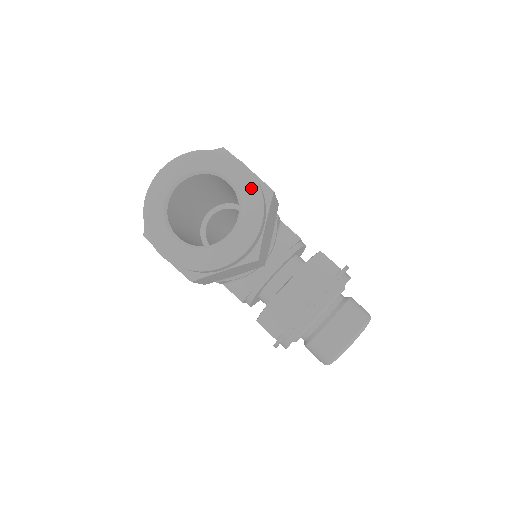
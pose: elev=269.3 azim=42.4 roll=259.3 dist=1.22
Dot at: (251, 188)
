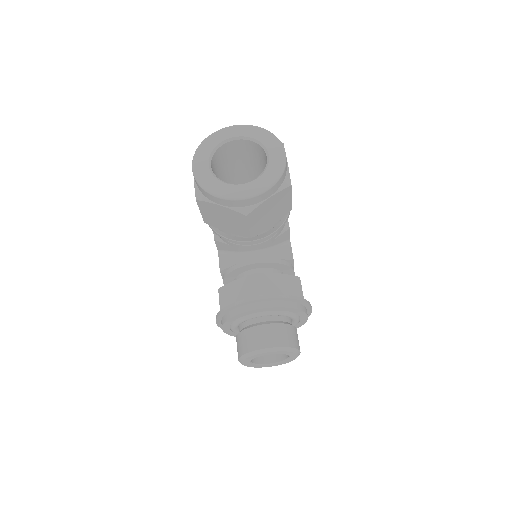
Dot at: (278, 168)
